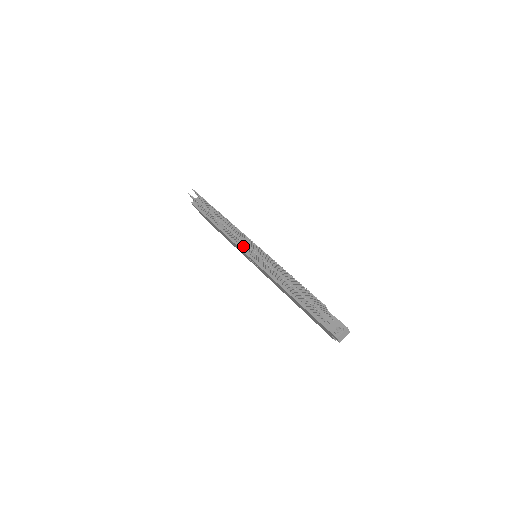
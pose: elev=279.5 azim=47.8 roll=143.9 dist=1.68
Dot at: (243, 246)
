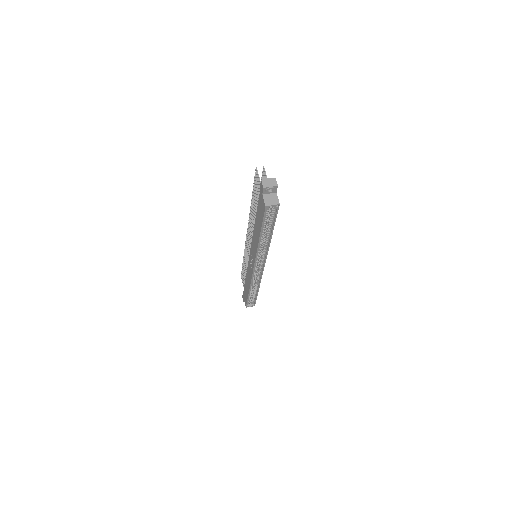
Dot at: (249, 247)
